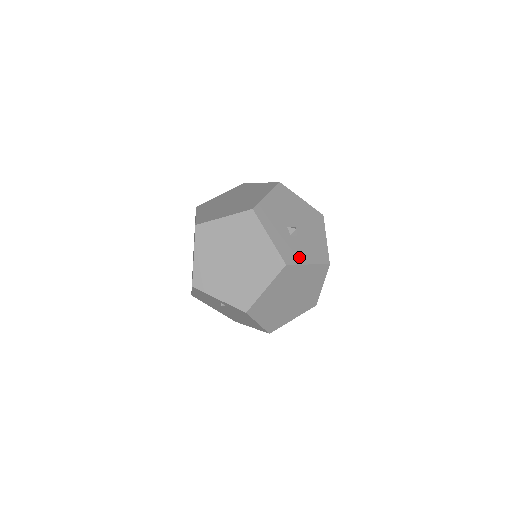
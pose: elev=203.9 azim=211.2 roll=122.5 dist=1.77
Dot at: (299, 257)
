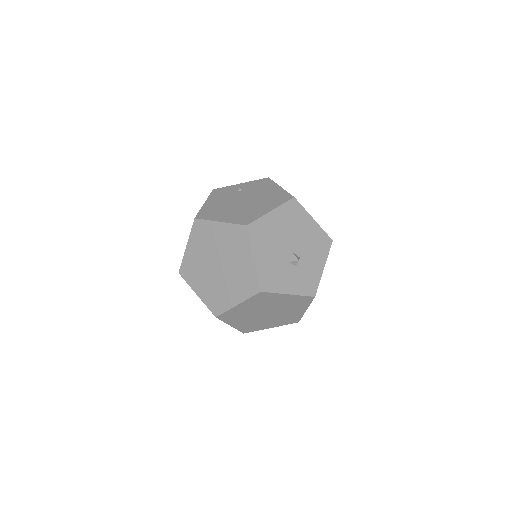
Dot at: (315, 274)
